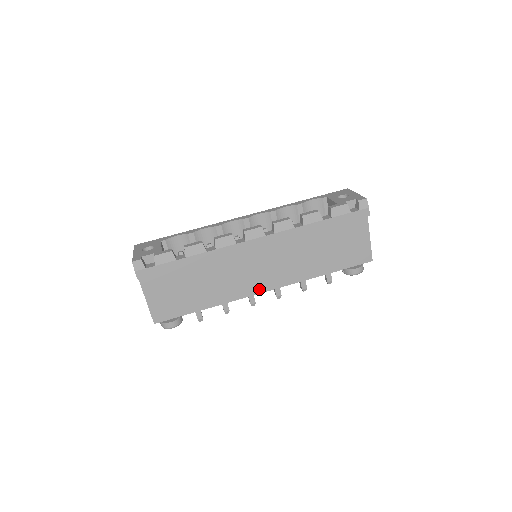
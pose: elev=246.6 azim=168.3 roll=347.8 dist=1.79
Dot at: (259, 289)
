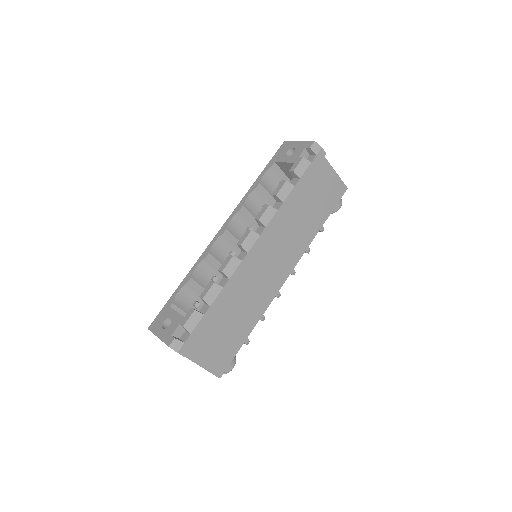
Dot at: (280, 281)
